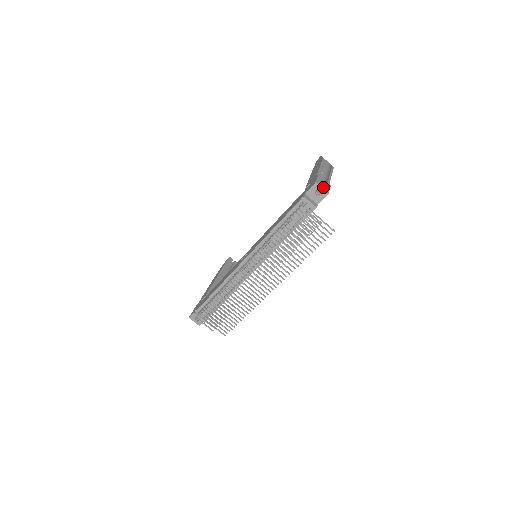
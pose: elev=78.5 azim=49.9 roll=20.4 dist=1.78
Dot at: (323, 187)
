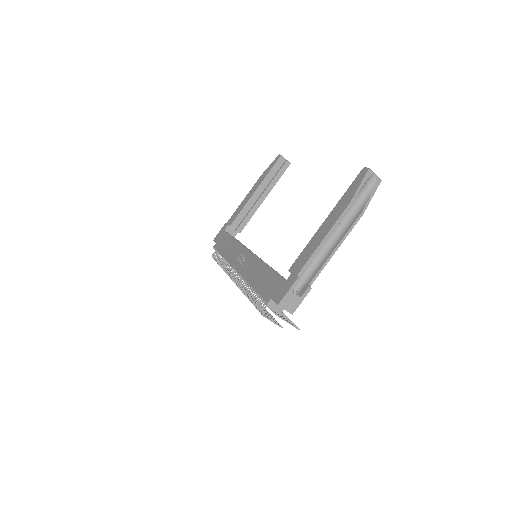
Dot at: (289, 306)
